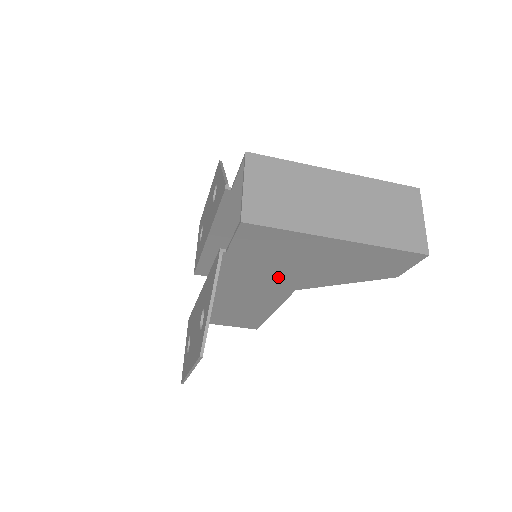
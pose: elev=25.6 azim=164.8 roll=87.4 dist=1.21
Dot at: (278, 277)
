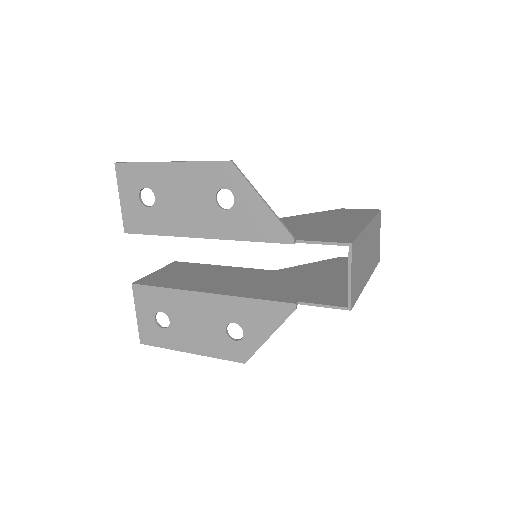
Dot at: (286, 281)
